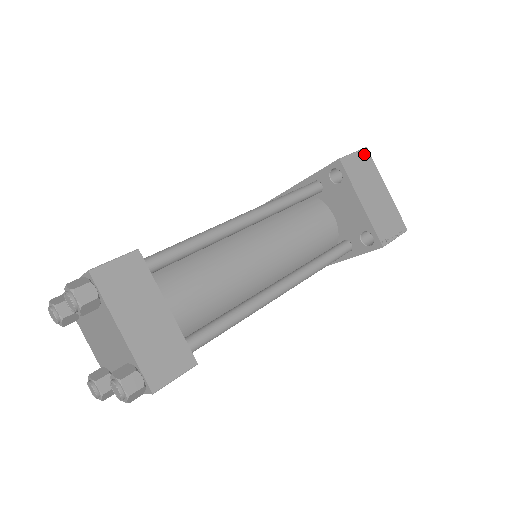
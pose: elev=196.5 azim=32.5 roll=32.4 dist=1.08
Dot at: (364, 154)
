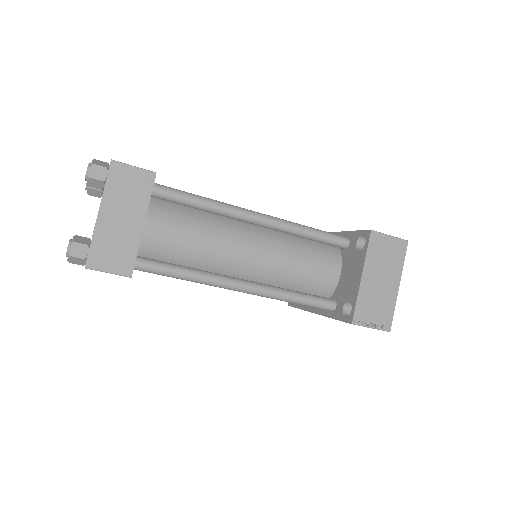
Dot at: (400, 244)
